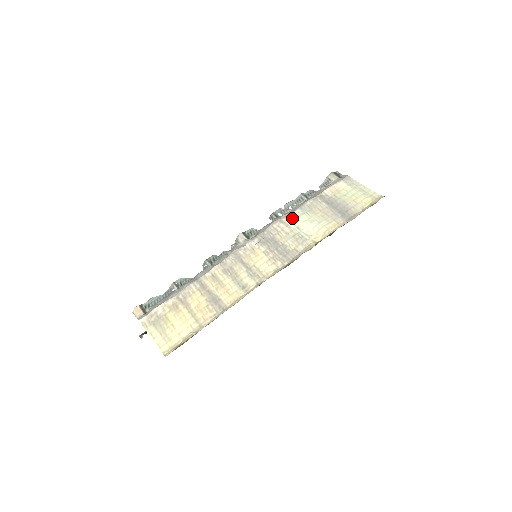
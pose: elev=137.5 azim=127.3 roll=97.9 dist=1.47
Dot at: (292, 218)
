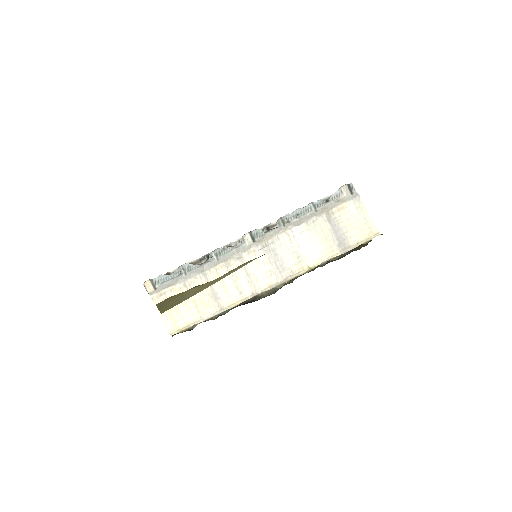
Dot at: (296, 233)
